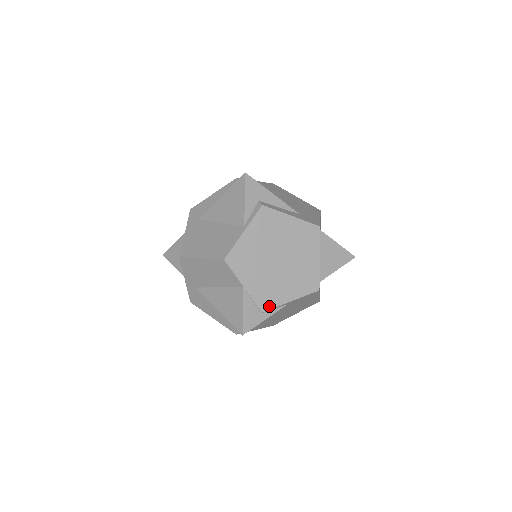
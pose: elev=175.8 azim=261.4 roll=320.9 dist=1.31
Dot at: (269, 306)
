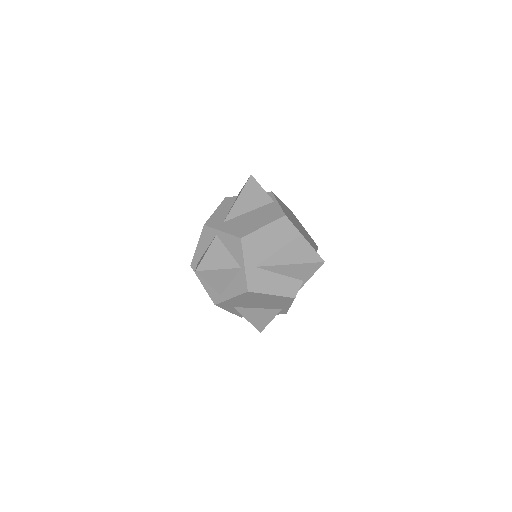
Dot at: (315, 249)
